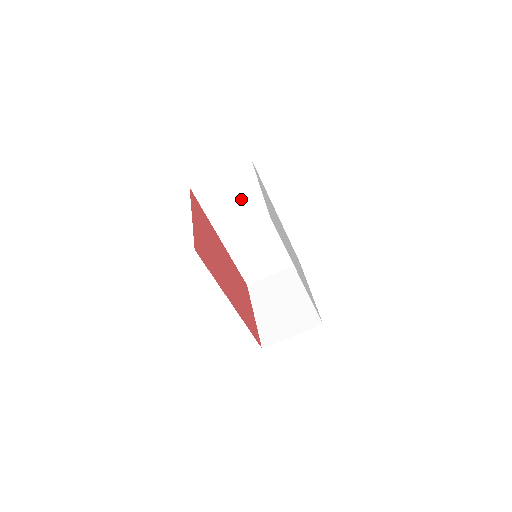
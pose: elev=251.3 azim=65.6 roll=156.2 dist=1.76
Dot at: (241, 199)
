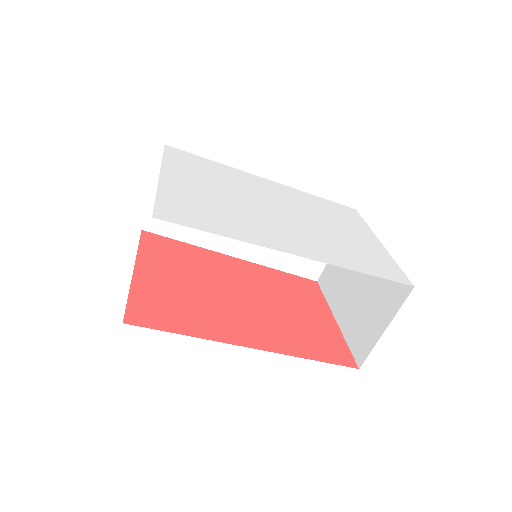
Dot at: occluded
